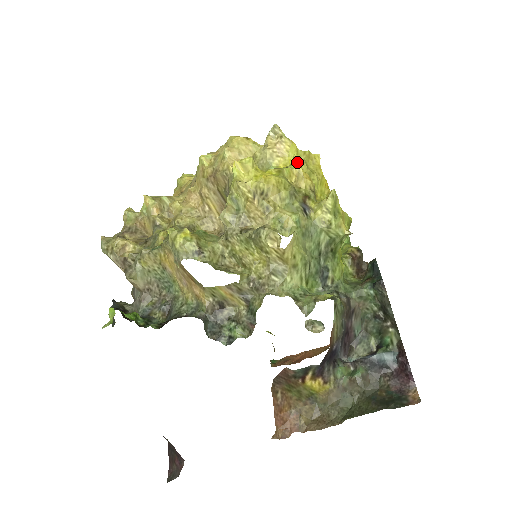
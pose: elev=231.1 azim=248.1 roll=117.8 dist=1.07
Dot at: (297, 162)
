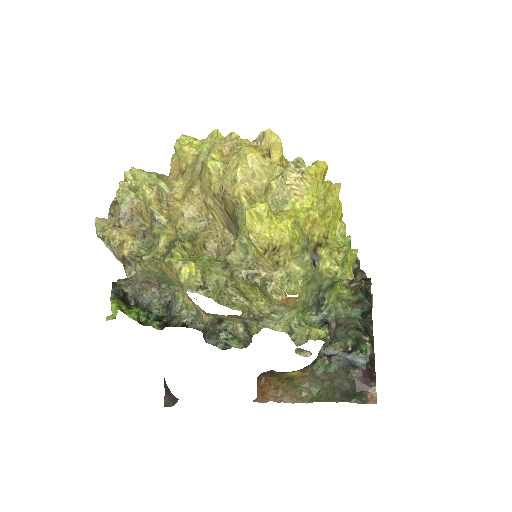
Dot at: (315, 210)
